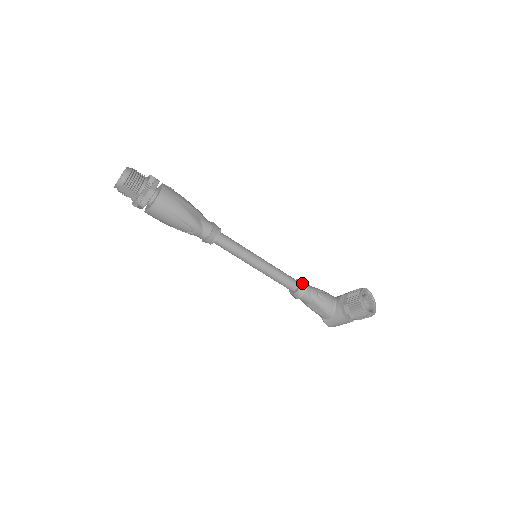
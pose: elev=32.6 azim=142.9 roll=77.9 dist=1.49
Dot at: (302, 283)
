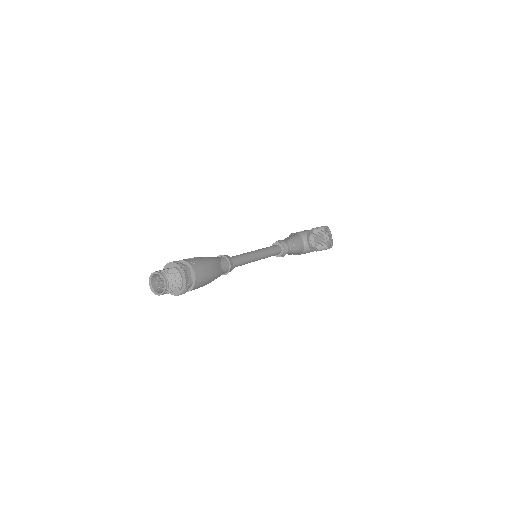
Dot at: (284, 248)
